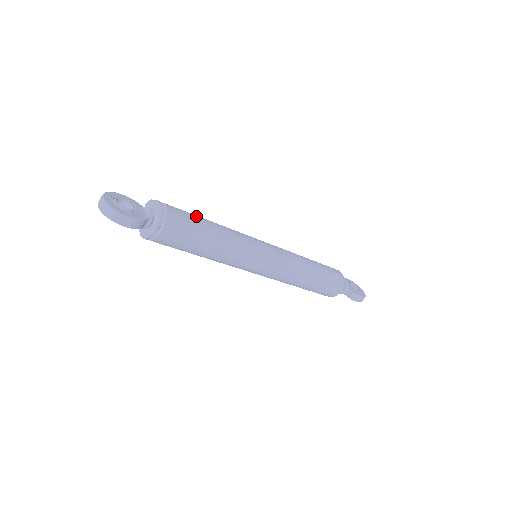
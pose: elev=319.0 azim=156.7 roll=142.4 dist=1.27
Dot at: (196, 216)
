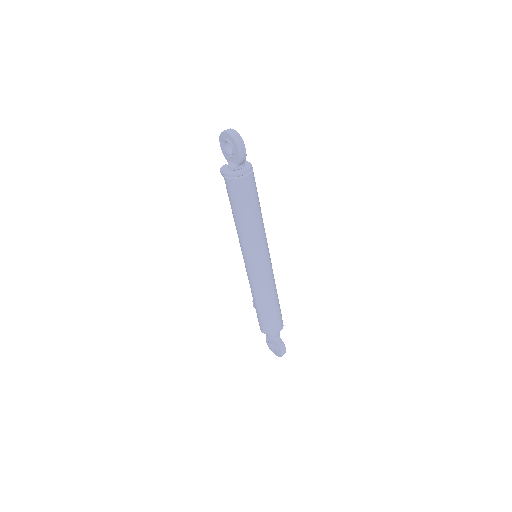
Dot at: occluded
